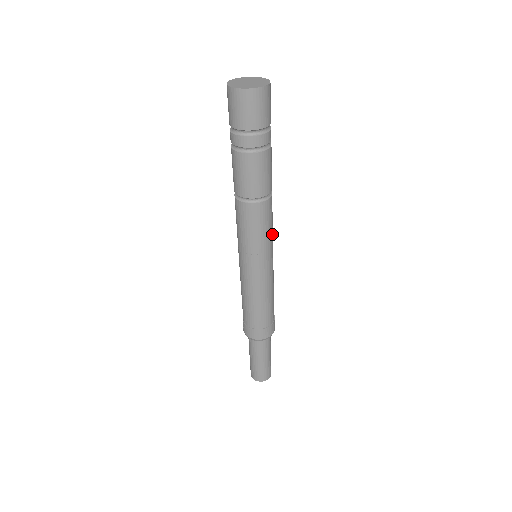
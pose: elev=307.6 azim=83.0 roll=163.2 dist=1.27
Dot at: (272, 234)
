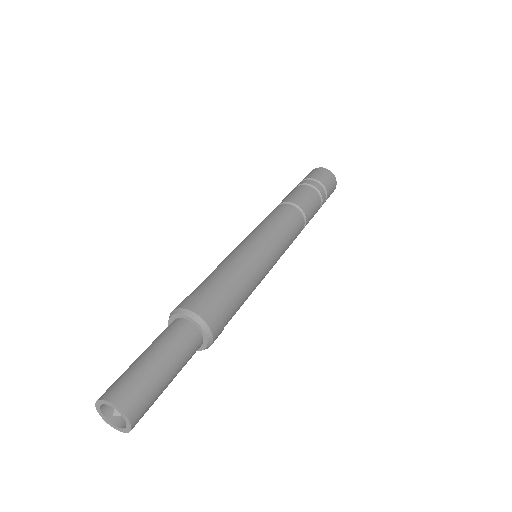
Dot at: (283, 234)
